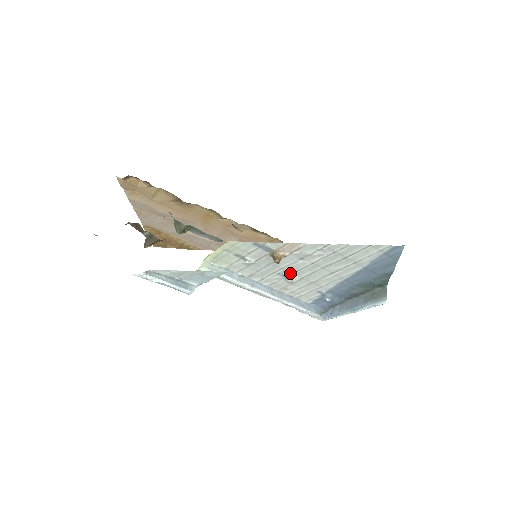
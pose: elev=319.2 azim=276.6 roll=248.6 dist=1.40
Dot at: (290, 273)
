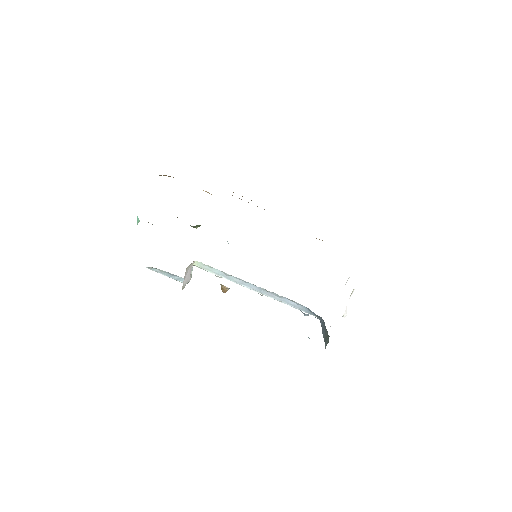
Dot at: occluded
